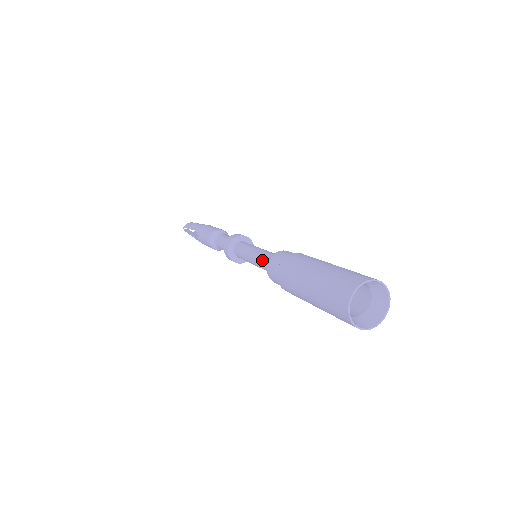
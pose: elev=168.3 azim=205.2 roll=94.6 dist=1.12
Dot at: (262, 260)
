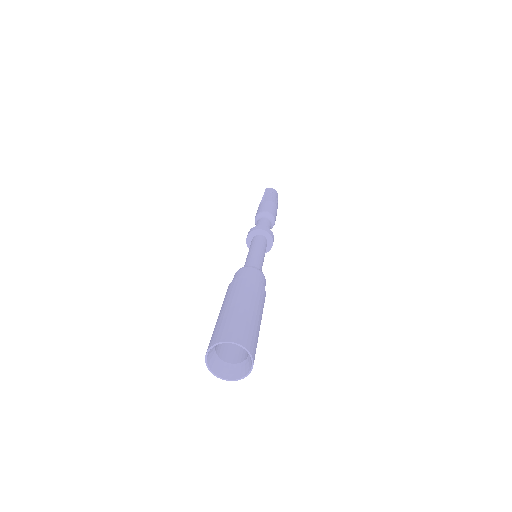
Dot at: (247, 262)
